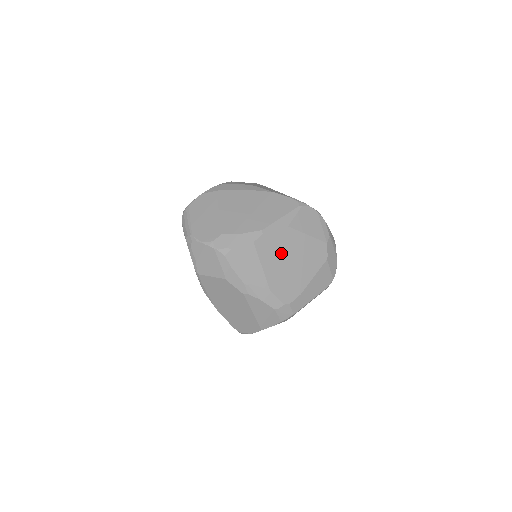
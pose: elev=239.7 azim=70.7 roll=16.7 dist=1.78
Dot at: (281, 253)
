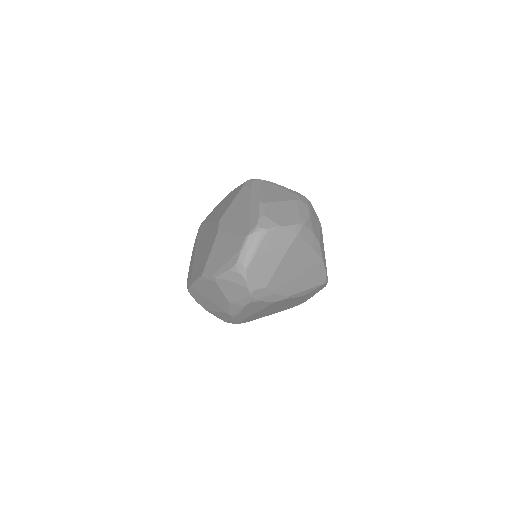
Dot at: (278, 306)
